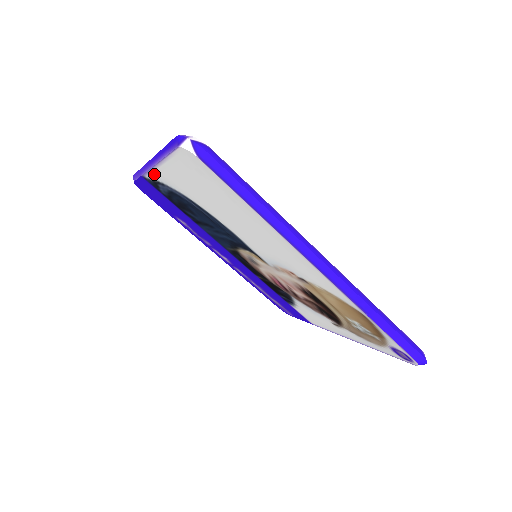
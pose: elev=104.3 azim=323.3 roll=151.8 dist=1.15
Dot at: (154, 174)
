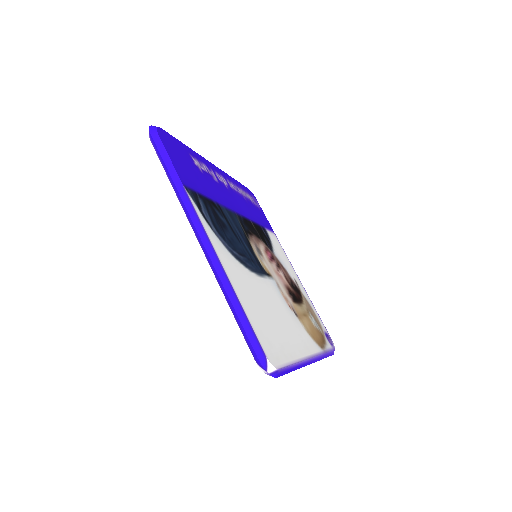
Dot at: occluded
